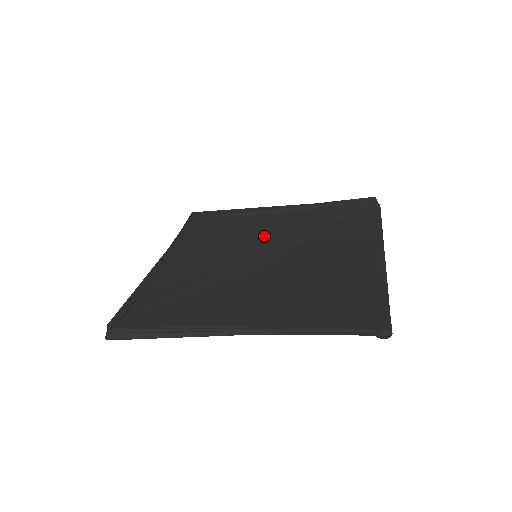
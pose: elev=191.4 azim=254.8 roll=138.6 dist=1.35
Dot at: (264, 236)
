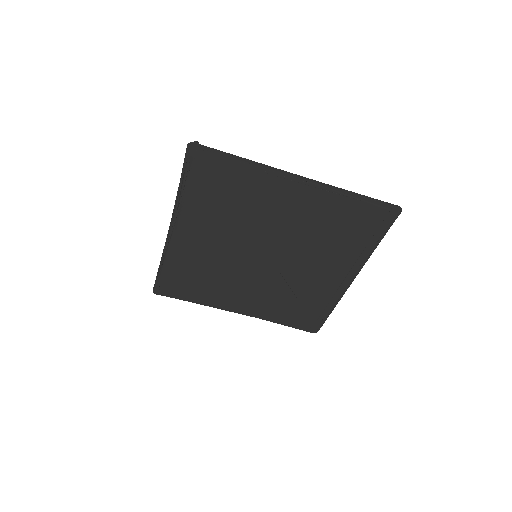
Dot at: (247, 278)
